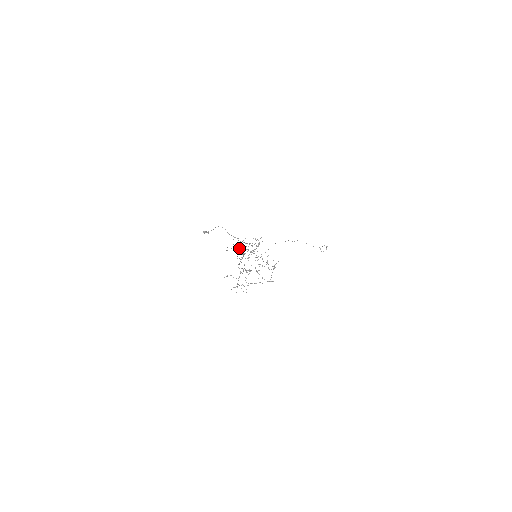
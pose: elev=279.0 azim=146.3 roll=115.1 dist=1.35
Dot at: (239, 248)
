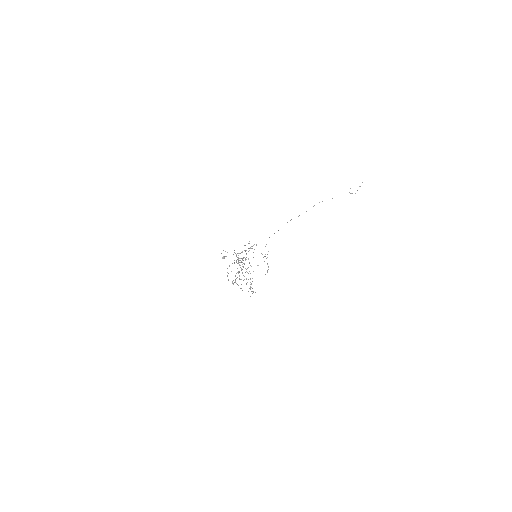
Dot at: occluded
